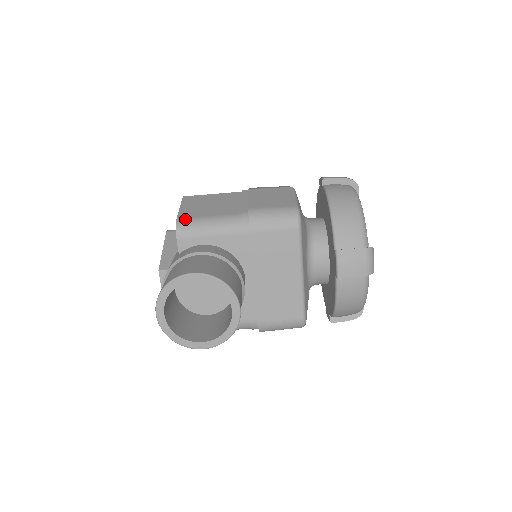
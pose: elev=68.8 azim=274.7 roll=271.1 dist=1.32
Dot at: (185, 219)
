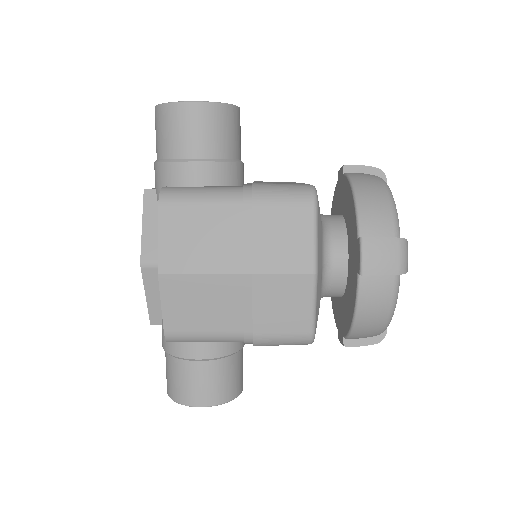
Dot at: (175, 335)
